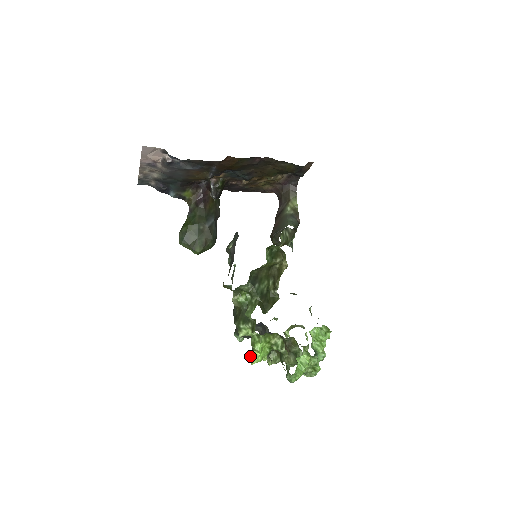
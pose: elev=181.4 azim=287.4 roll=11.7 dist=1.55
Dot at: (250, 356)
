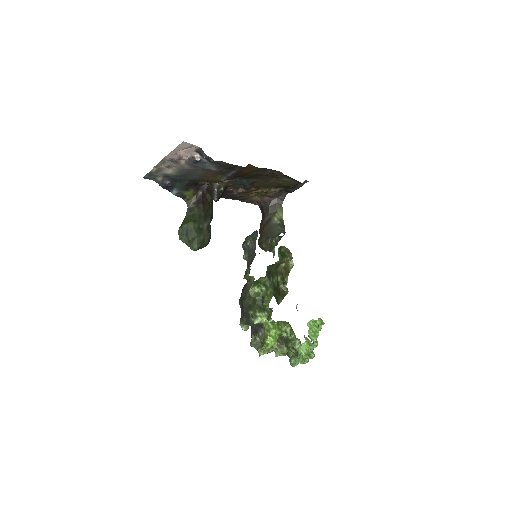
Dot at: (263, 341)
